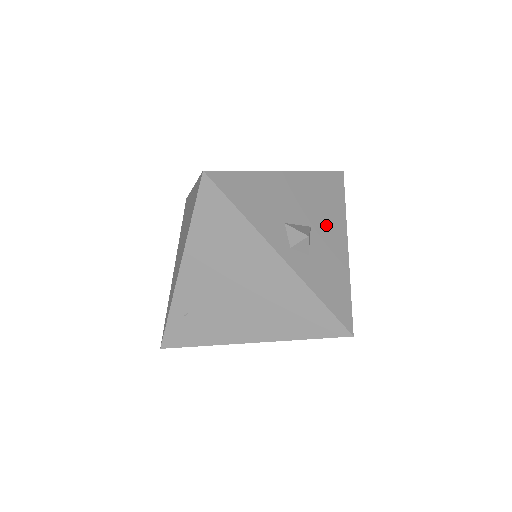
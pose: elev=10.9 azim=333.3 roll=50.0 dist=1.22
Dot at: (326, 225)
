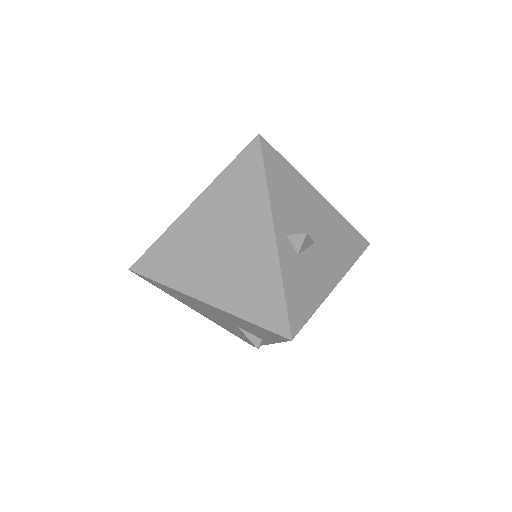
Dot at: (328, 255)
